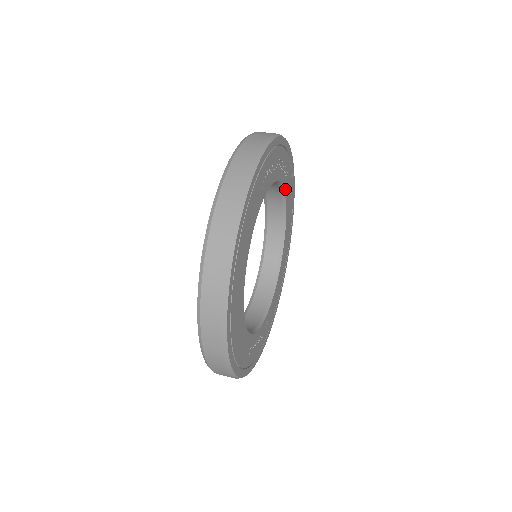
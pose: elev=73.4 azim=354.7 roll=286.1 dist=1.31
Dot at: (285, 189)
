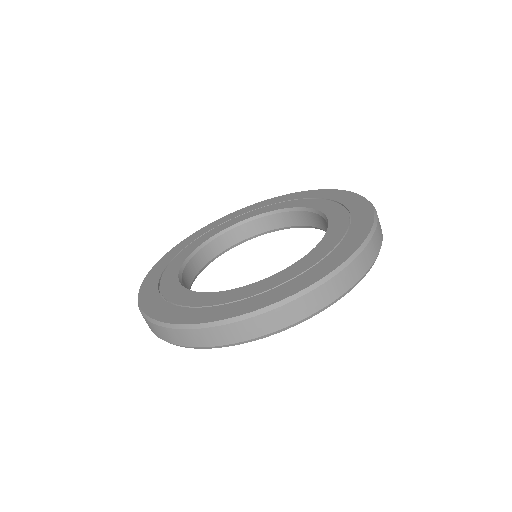
Dot at: occluded
